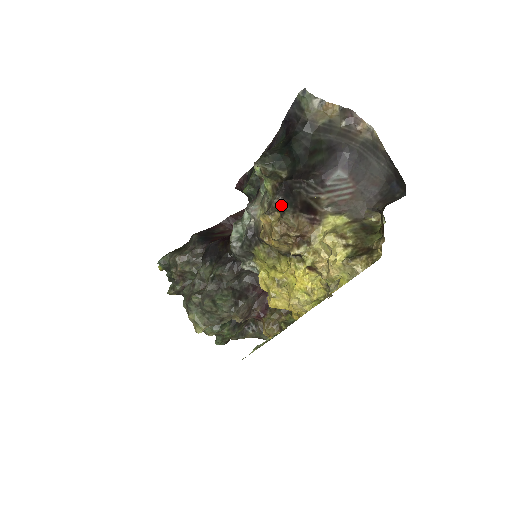
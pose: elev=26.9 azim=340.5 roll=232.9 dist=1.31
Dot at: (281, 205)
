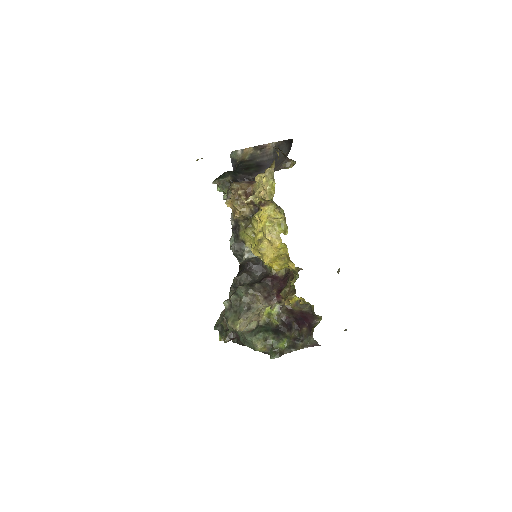
Dot at: occluded
